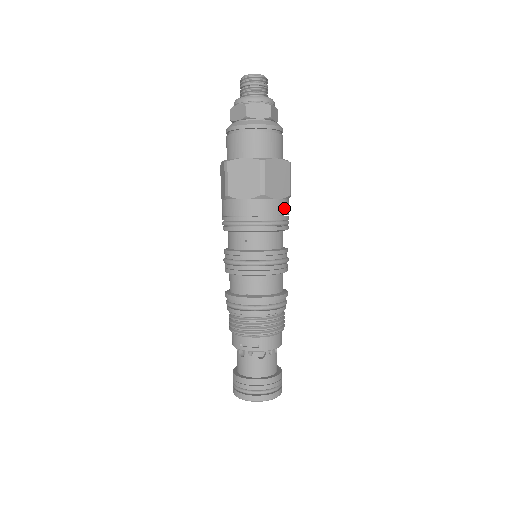
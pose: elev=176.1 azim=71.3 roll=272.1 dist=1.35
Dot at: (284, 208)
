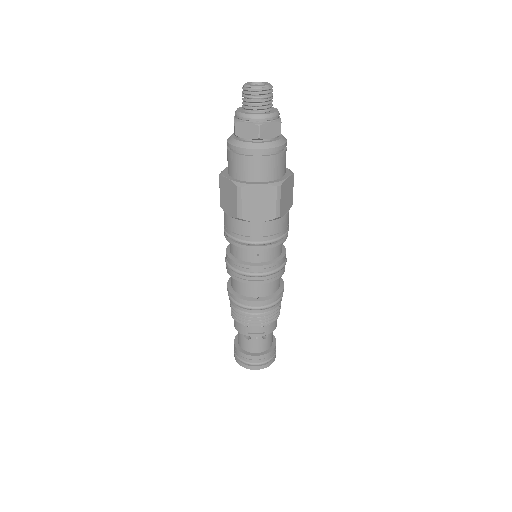
Dot at: (288, 218)
